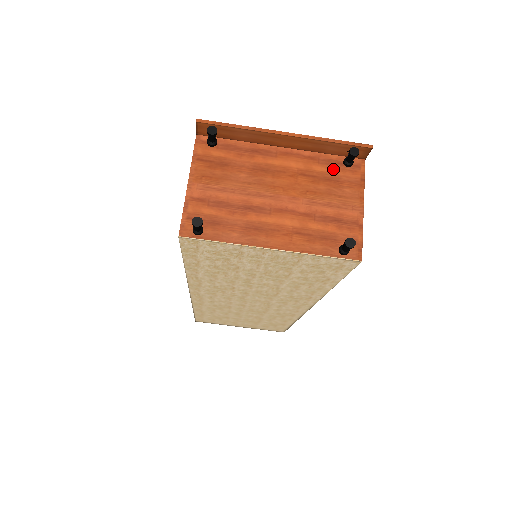
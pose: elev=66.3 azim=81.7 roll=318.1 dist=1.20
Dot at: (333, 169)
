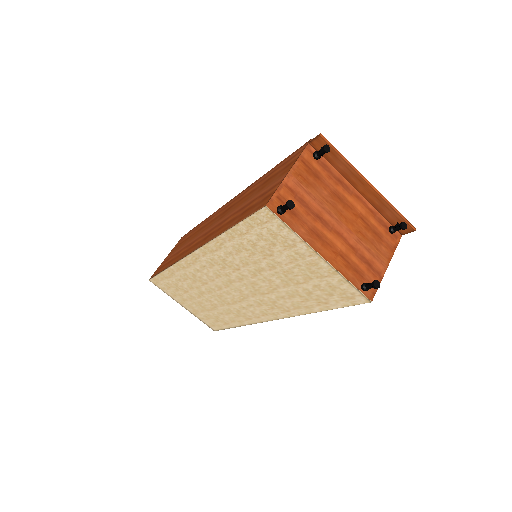
Dot at: (381, 228)
